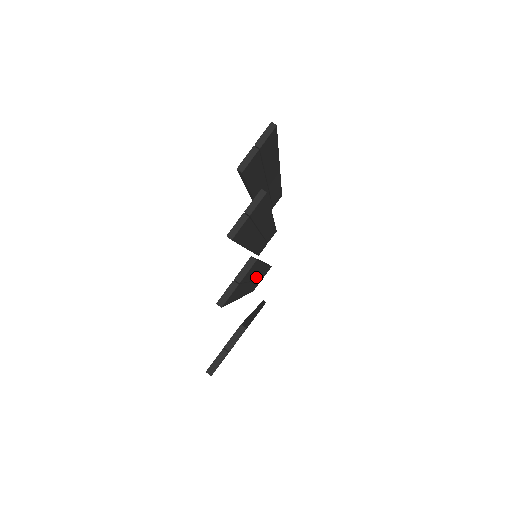
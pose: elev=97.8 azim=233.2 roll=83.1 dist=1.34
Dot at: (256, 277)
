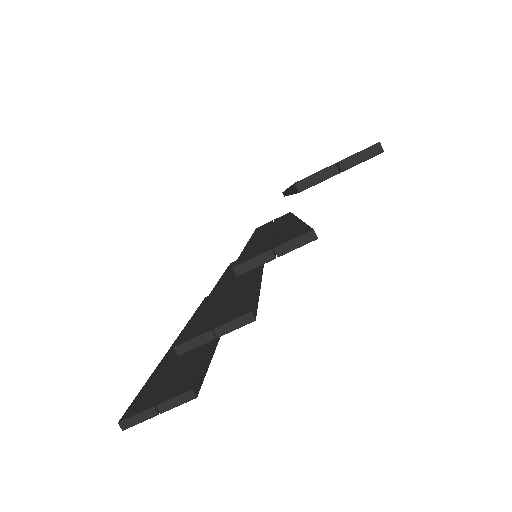
Dot at: occluded
